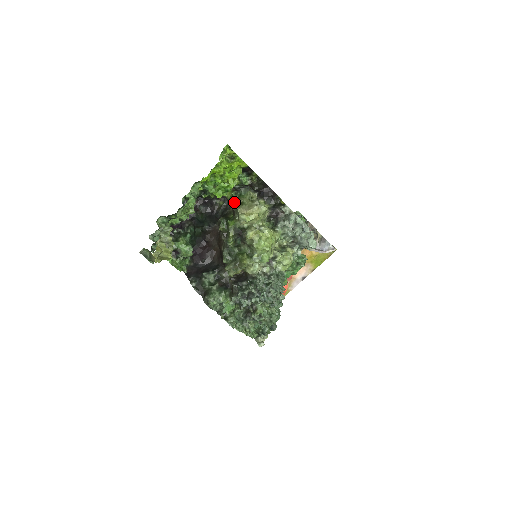
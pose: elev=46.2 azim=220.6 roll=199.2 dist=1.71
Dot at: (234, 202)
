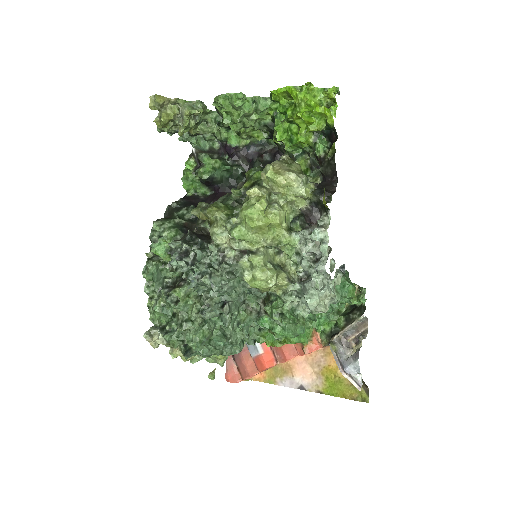
Dot at: (285, 157)
